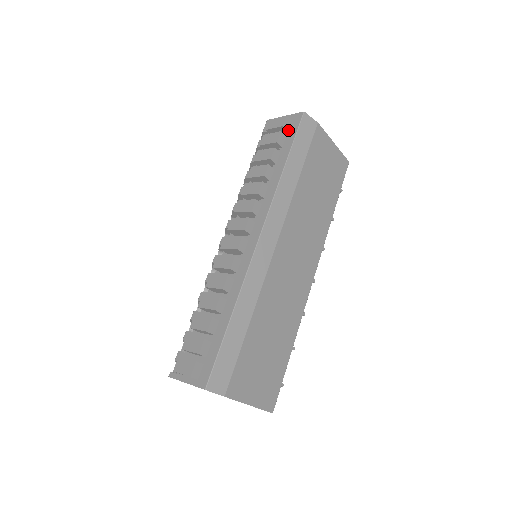
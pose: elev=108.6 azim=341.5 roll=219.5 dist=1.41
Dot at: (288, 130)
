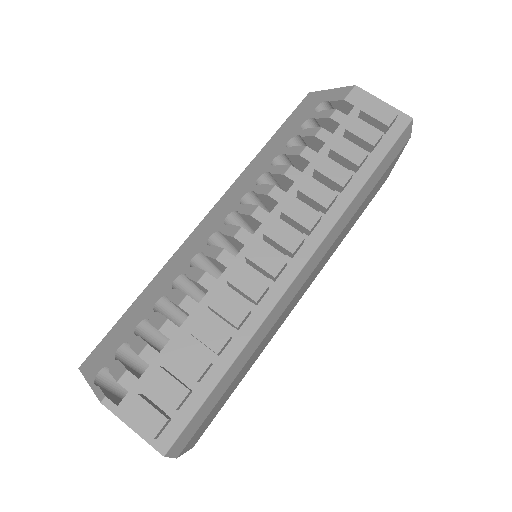
Dot at: occluded
